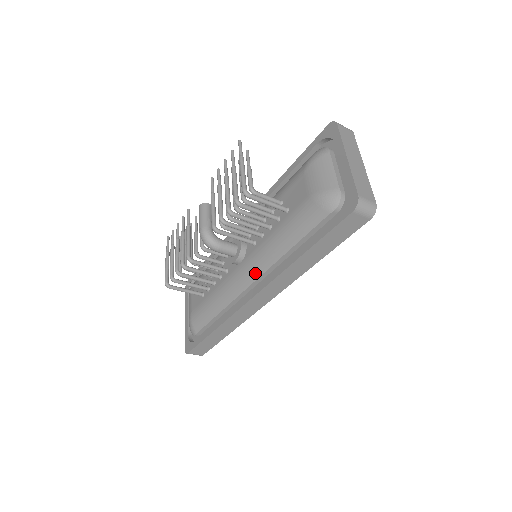
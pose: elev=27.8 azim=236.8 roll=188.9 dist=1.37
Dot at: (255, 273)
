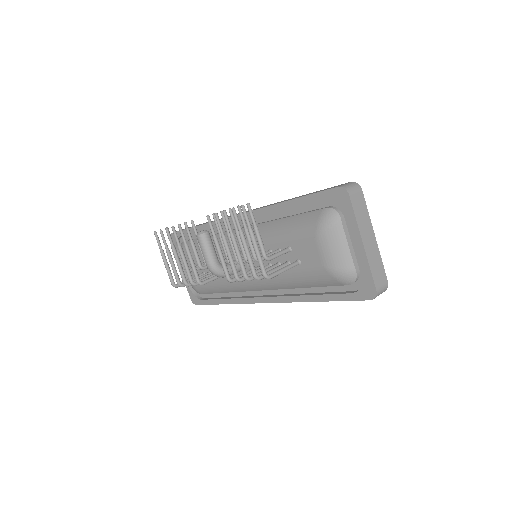
Dot at: (265, 288)
